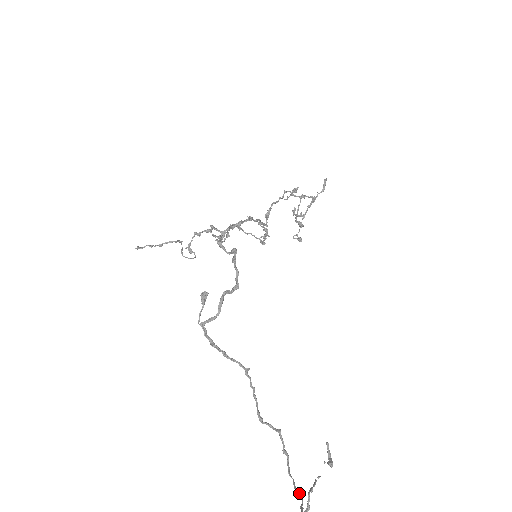
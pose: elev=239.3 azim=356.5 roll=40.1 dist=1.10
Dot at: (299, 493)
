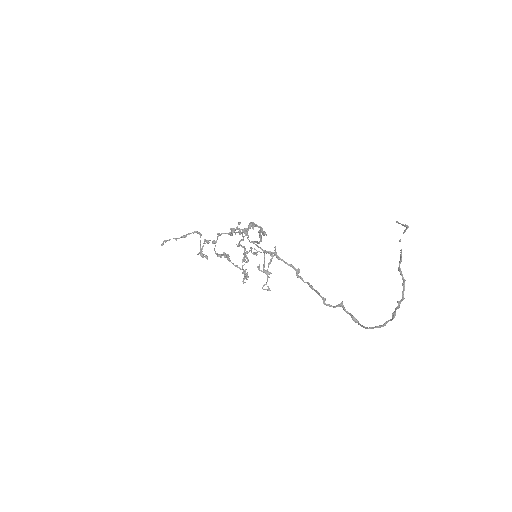
Dot at: (384, 324)
